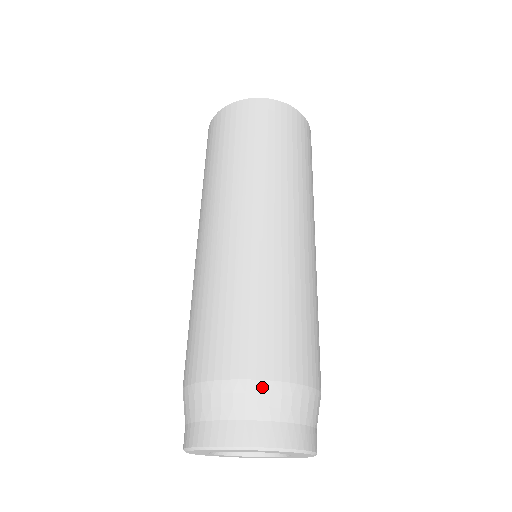
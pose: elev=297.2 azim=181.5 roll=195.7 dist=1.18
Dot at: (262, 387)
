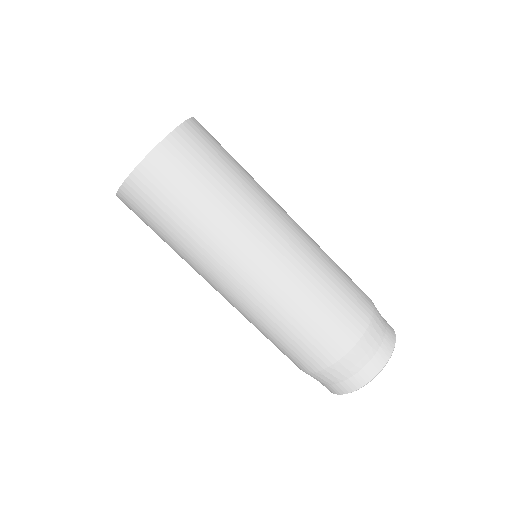
Dot at: (361, 344)
